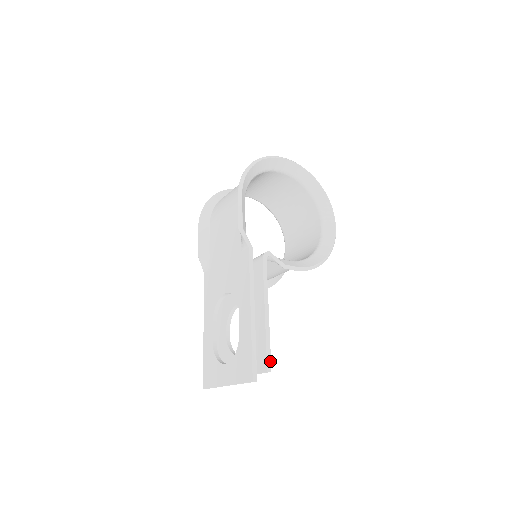
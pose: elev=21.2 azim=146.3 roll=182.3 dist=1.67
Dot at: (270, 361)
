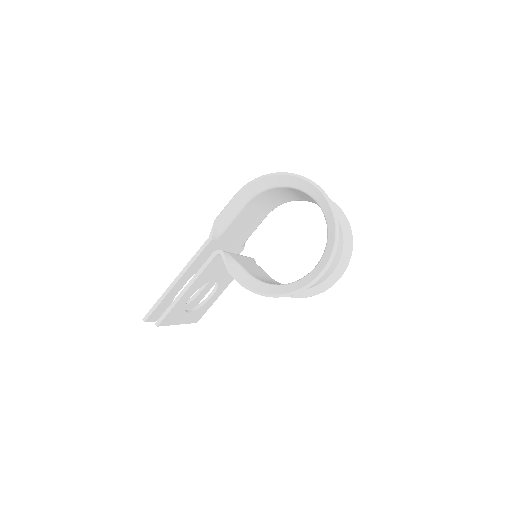
Dot at: (162, 320)
